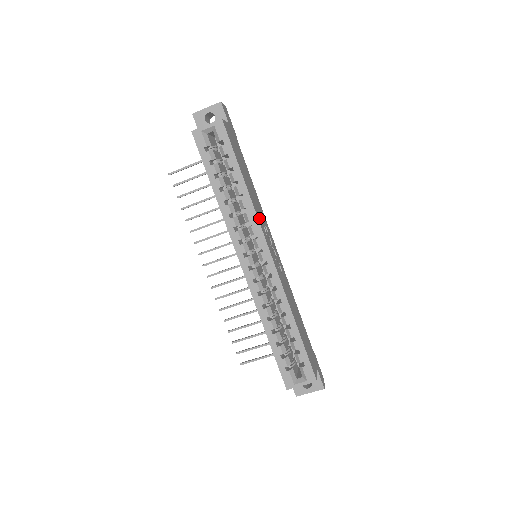
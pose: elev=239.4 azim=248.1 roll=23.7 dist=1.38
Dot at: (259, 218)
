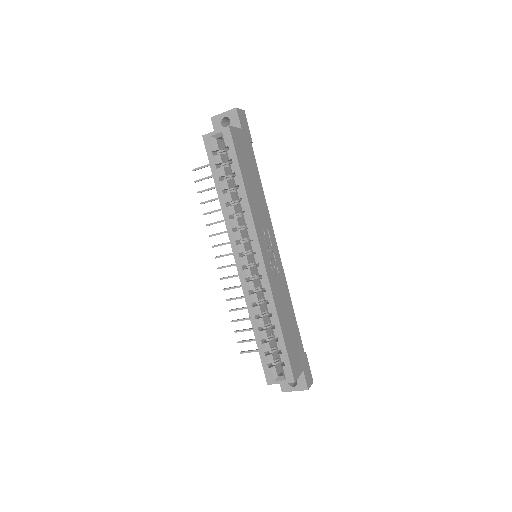
Dot at: (257, 222)
